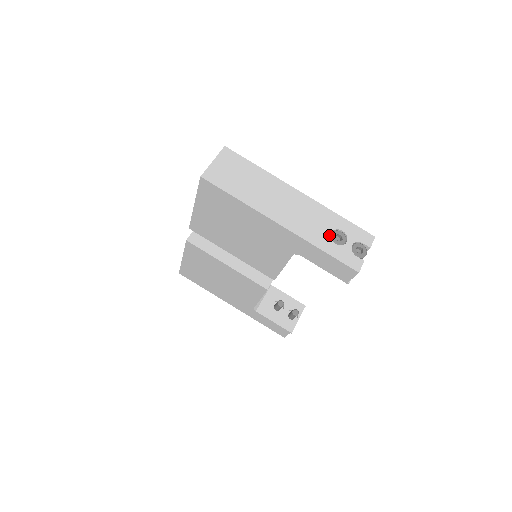
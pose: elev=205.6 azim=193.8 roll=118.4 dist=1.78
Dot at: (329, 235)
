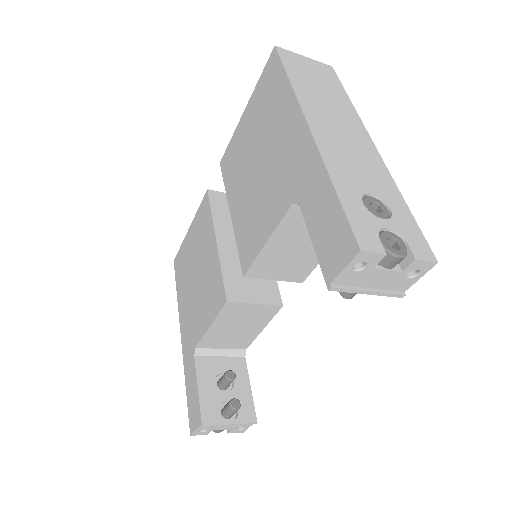
Dot at: (364, 191)
